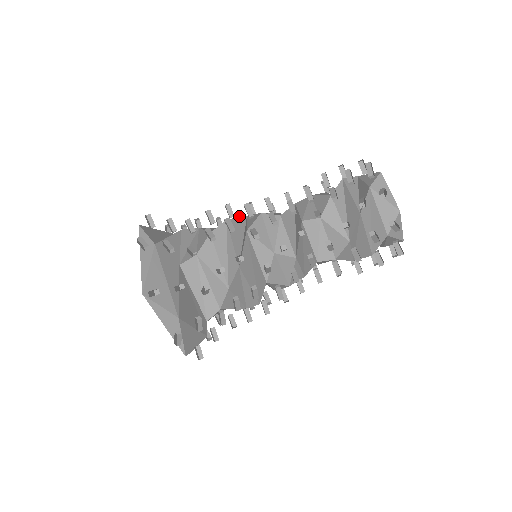
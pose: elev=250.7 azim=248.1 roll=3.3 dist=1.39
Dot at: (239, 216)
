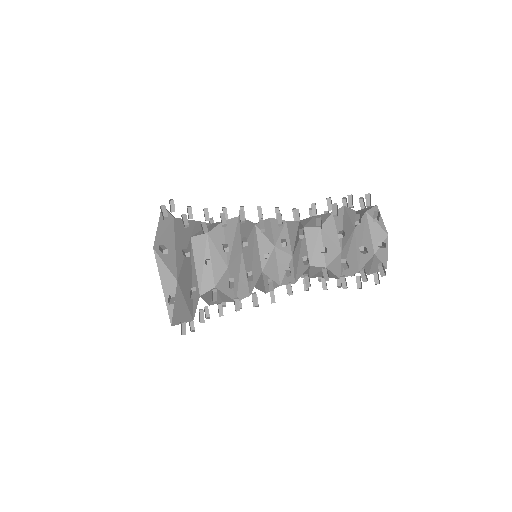
Dot at: occluded
